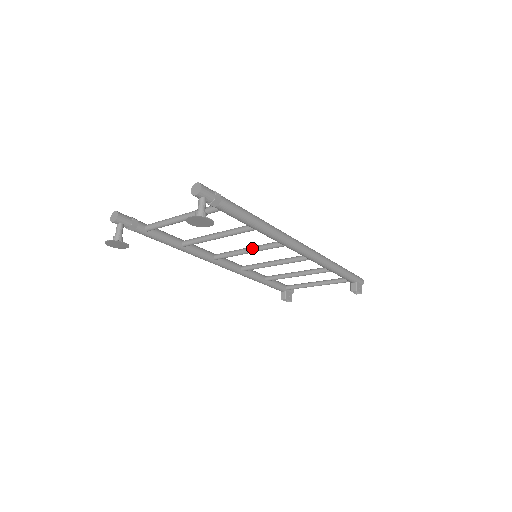
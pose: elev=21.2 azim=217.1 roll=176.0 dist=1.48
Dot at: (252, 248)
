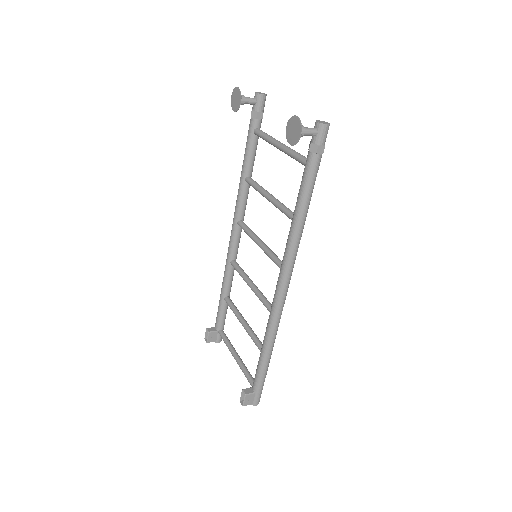
Dot at: (265, 244)
